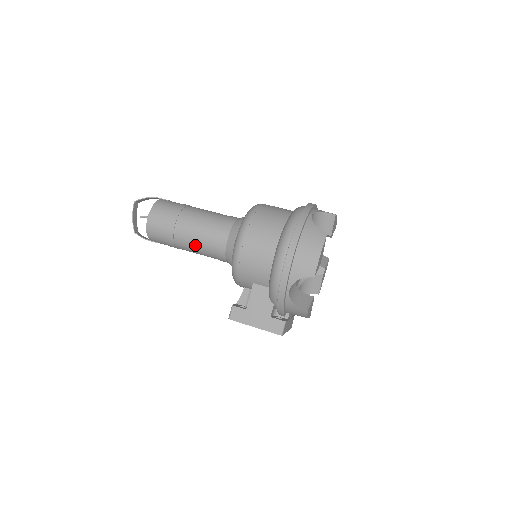
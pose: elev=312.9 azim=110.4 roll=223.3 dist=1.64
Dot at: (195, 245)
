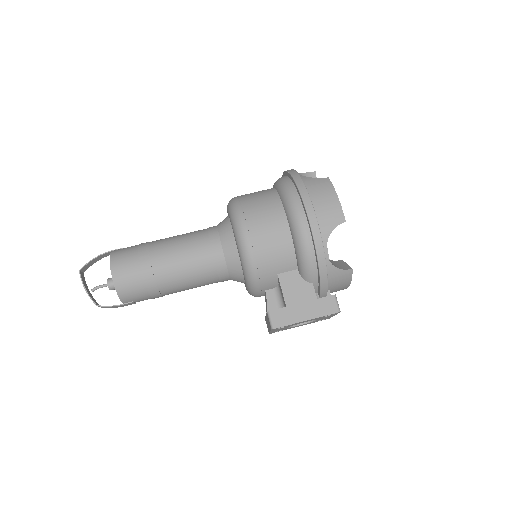
Dot at: (185, 274)
